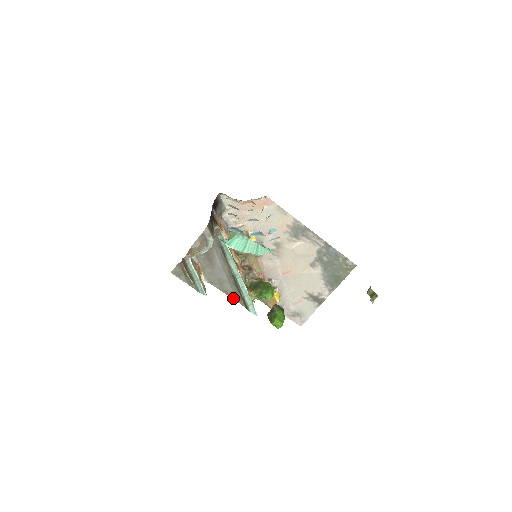
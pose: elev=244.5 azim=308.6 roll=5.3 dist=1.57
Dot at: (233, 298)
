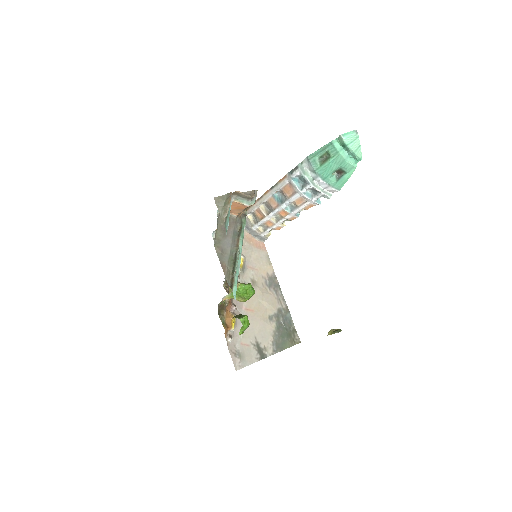
Dot at: (224, 272)
